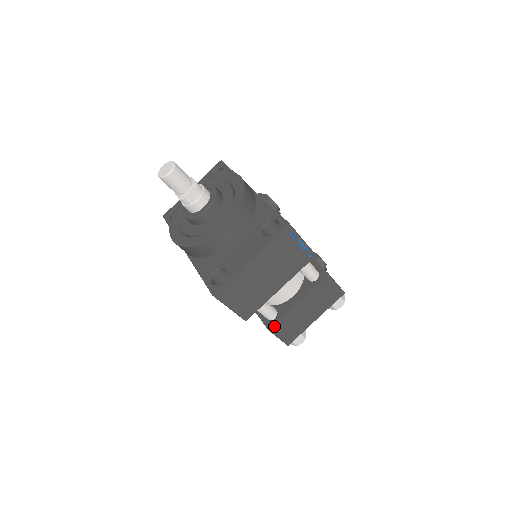
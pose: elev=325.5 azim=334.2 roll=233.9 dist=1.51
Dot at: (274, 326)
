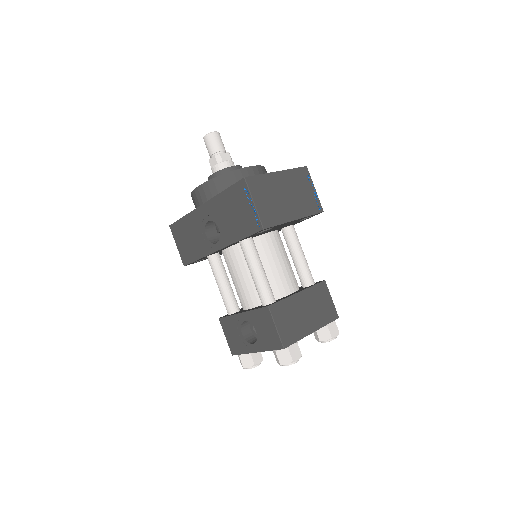
Dot at: (274, 305)
